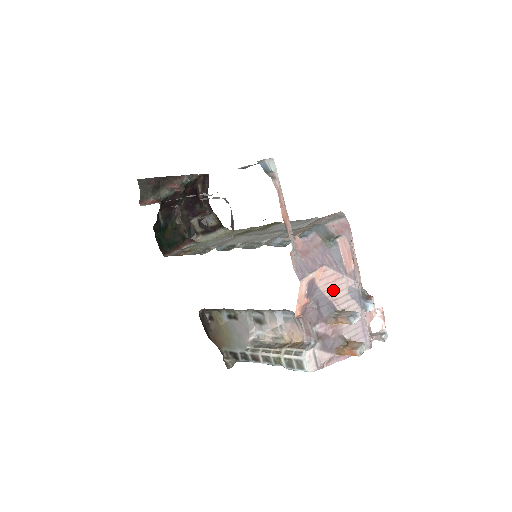
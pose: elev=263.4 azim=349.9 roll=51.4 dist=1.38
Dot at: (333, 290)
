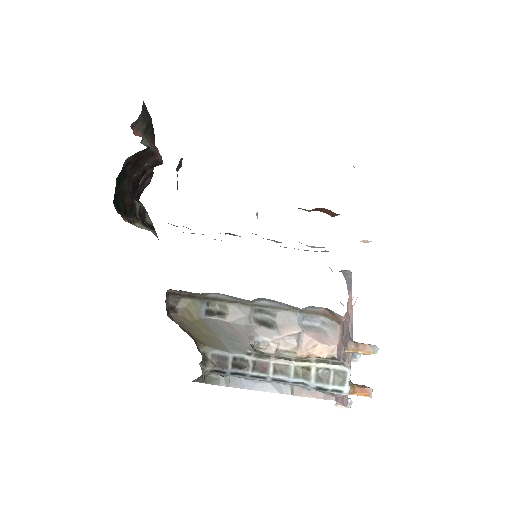
Dot at: occluded
